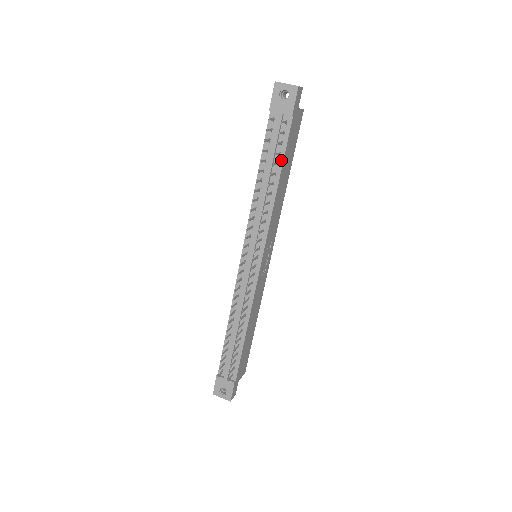
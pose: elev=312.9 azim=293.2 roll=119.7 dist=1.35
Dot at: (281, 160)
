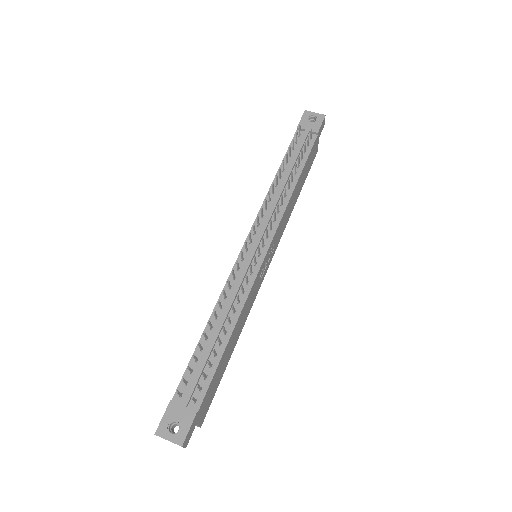
Dot at: (303, 164)
